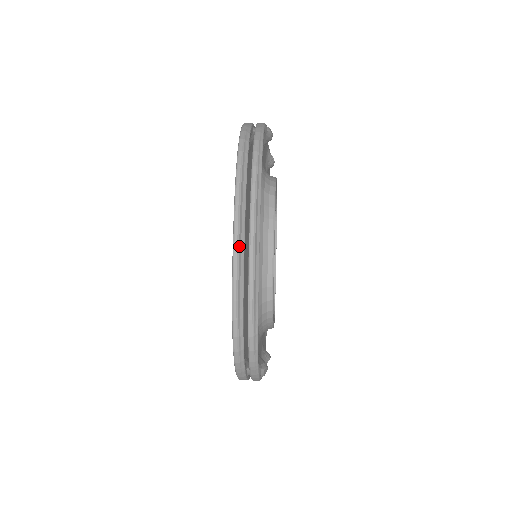
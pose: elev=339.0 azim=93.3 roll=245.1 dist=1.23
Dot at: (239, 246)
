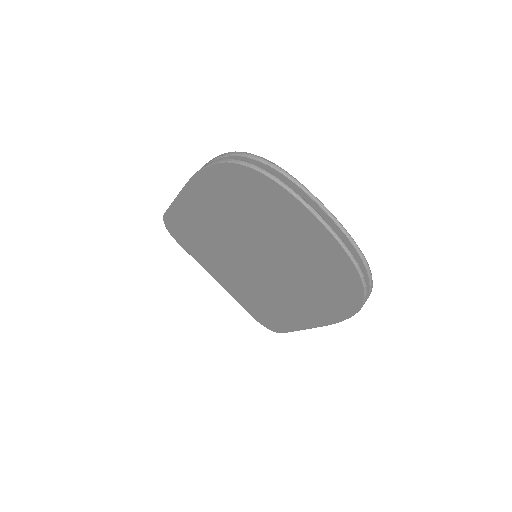
Dot at: (326, 222)
